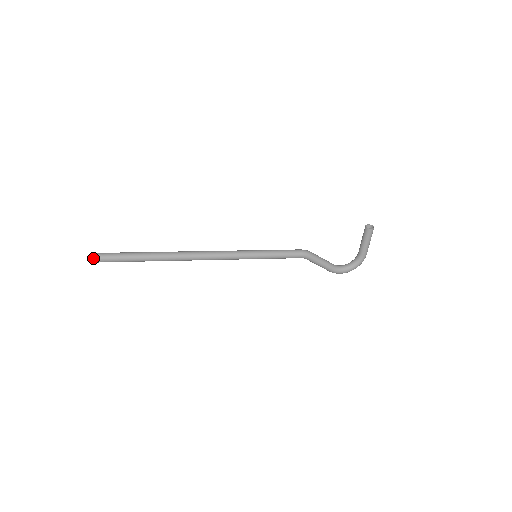
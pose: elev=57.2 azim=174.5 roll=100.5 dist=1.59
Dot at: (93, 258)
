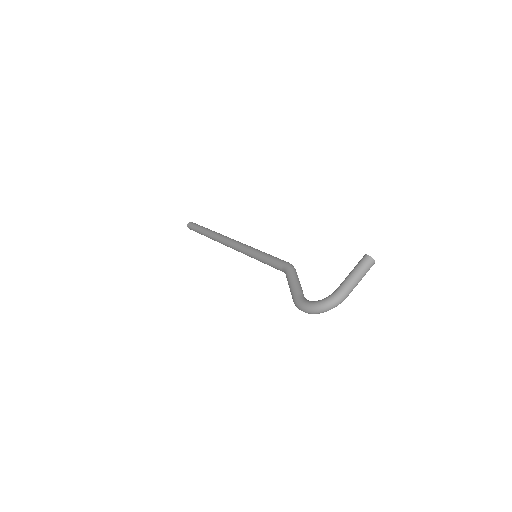
Dot at: (190, 222)
